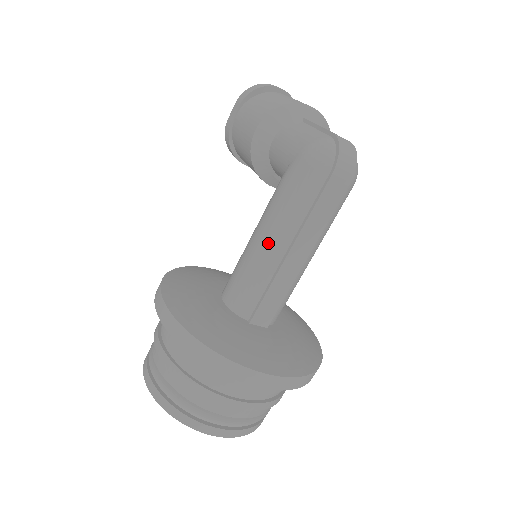
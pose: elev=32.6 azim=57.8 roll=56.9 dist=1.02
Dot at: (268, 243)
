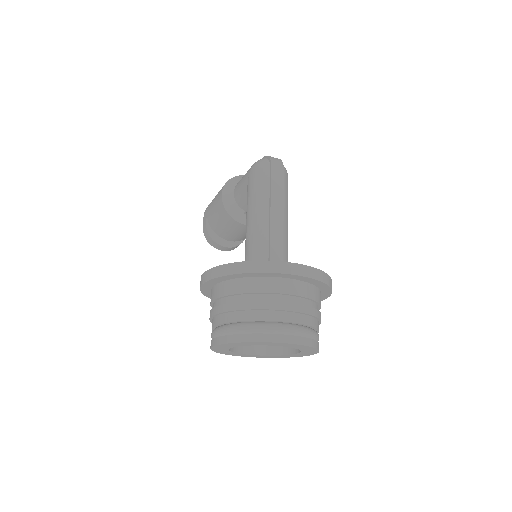
Dot at: (256, 217)
